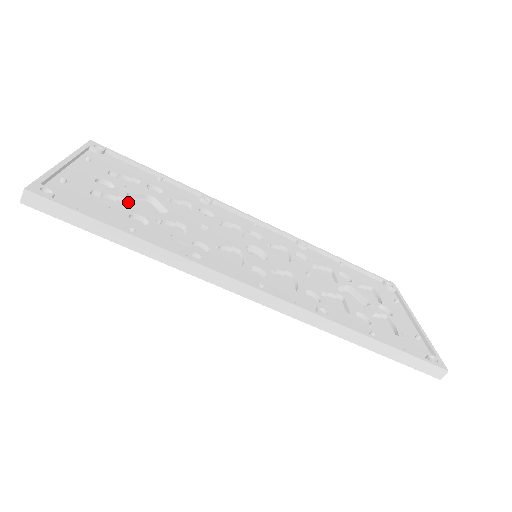
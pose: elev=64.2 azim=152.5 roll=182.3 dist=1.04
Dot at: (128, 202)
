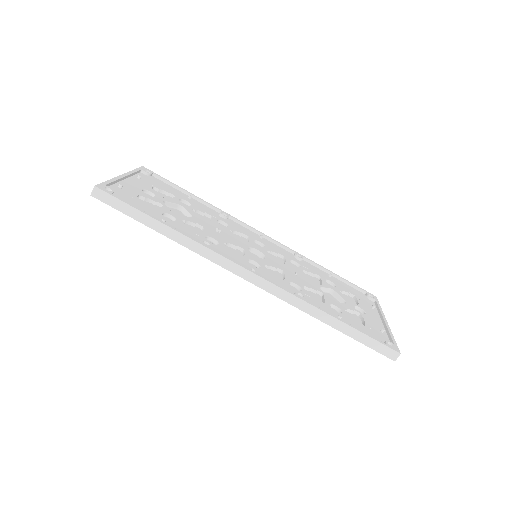
Dot at: (163, 206)
